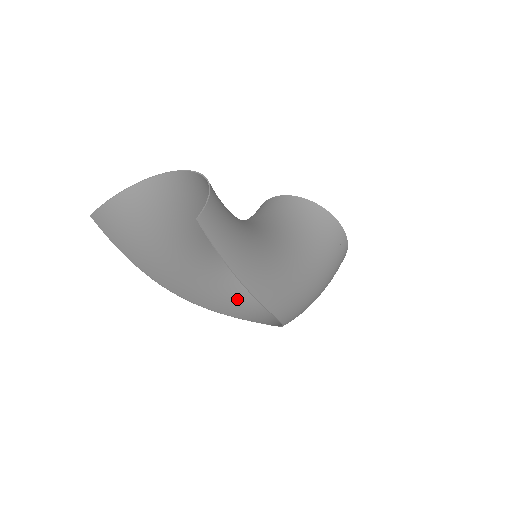
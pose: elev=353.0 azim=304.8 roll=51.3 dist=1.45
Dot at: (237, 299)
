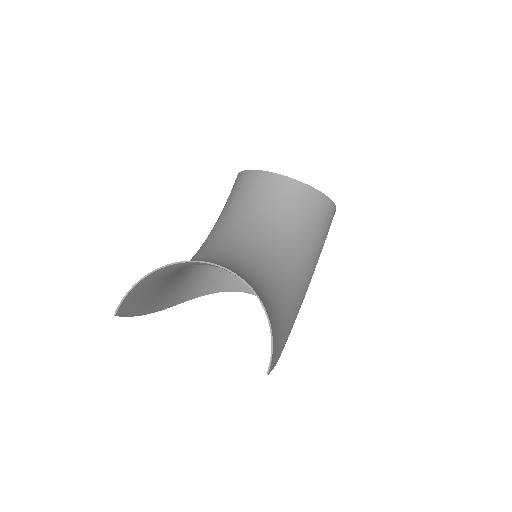
Dot at: occluded
